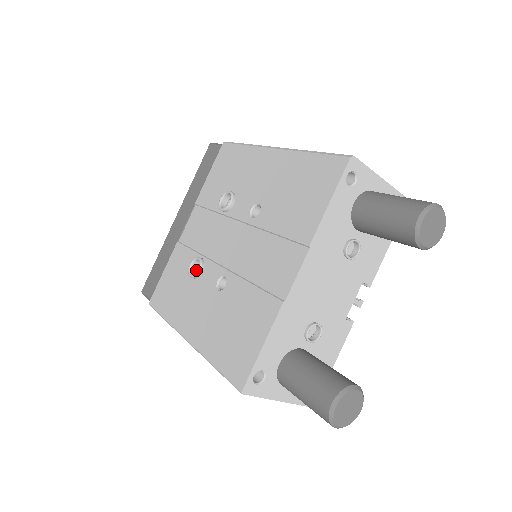
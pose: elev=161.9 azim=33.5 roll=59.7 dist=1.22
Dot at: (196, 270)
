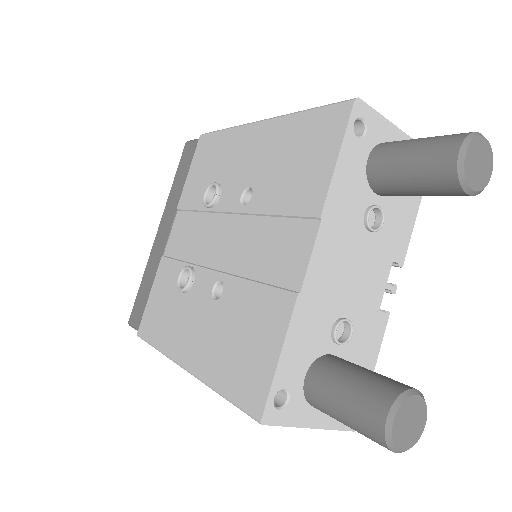
Dot at: (186, 283)
